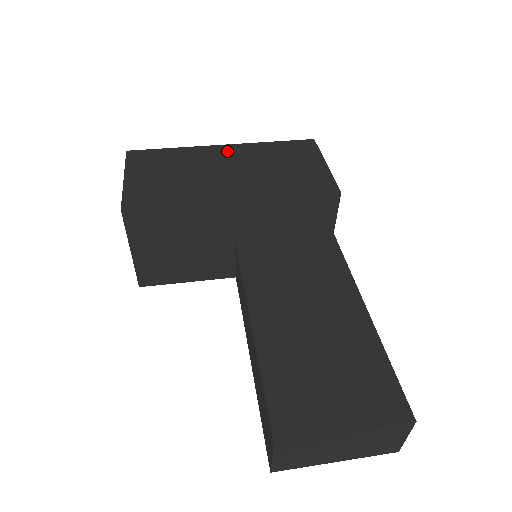
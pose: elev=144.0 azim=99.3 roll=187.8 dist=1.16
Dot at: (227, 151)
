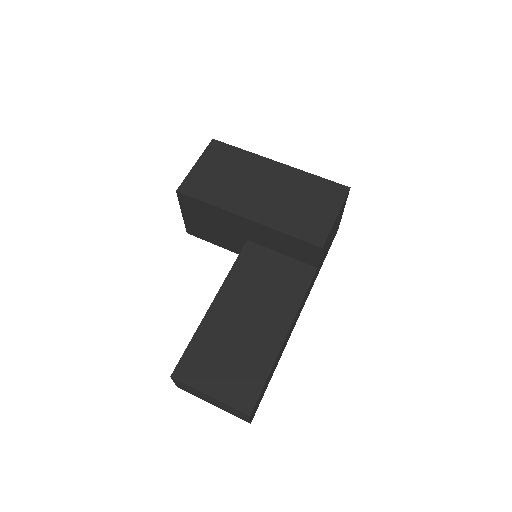
Dot at: (277, 170)
